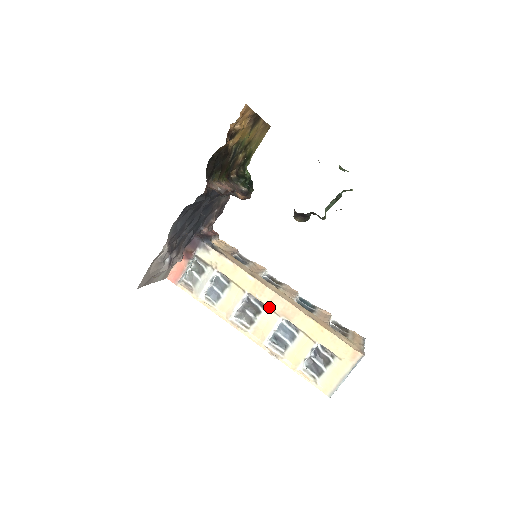
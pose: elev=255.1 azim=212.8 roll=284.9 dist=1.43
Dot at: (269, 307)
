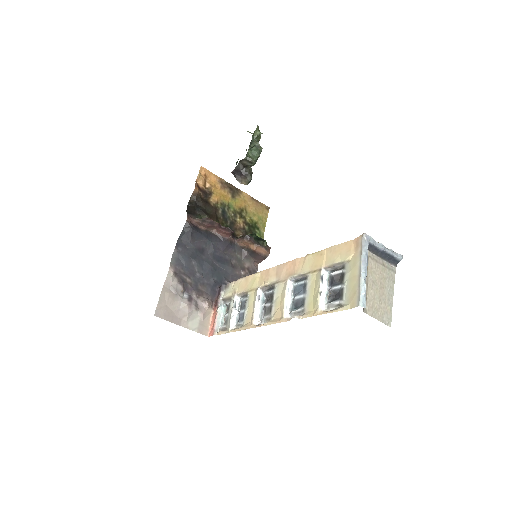
Dot at: (277, 282)
